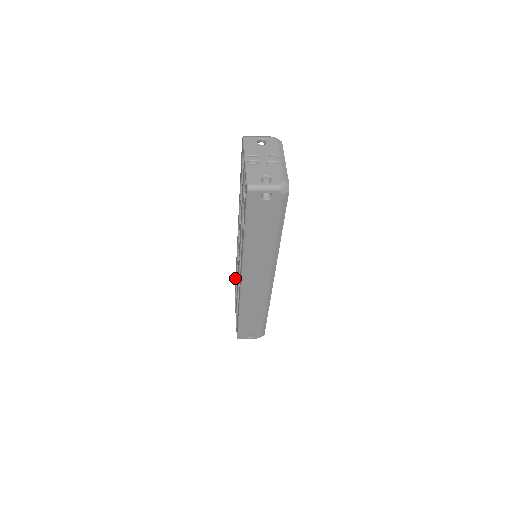
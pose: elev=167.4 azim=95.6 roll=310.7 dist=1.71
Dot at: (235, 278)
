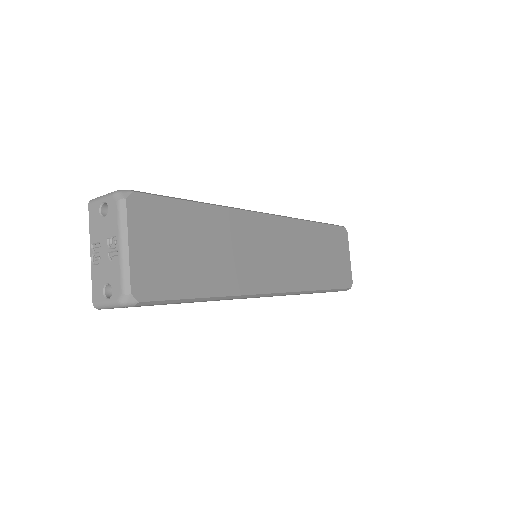
Dot at: occluded
